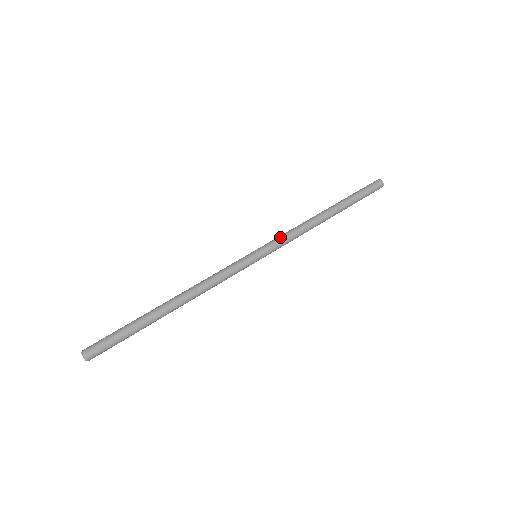
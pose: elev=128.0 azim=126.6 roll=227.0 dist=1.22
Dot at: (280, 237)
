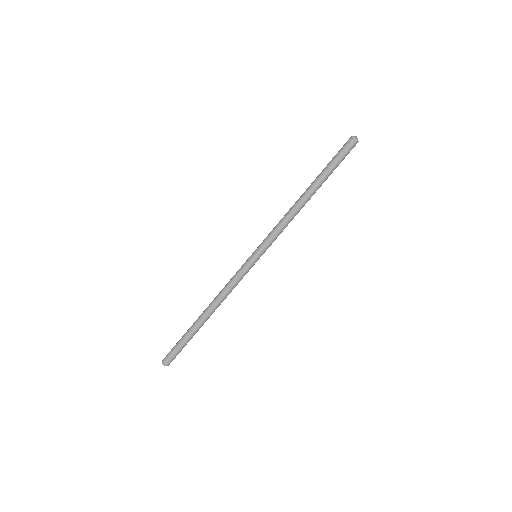
Dot at: (270, 234)
